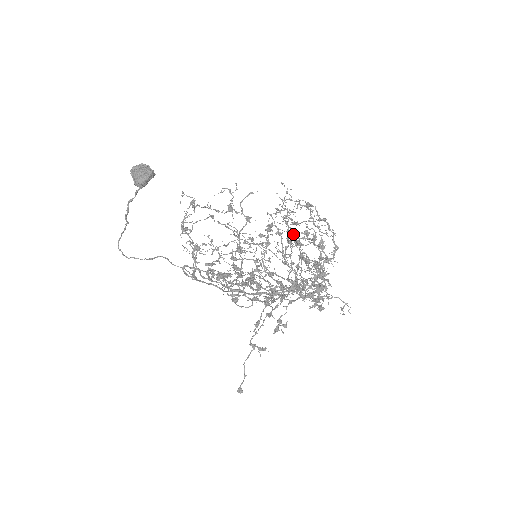
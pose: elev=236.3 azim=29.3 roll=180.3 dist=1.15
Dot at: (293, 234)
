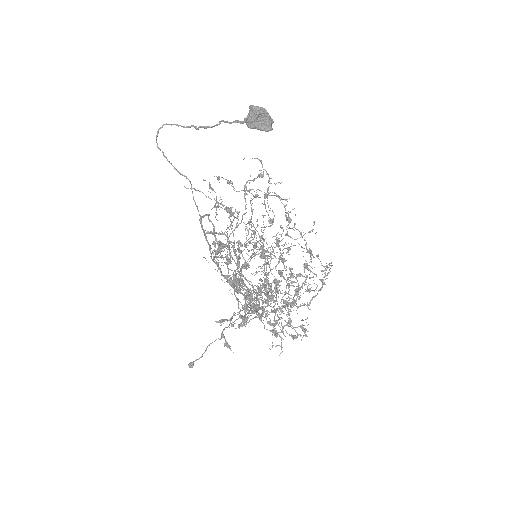
Dot at: (284, 261)
